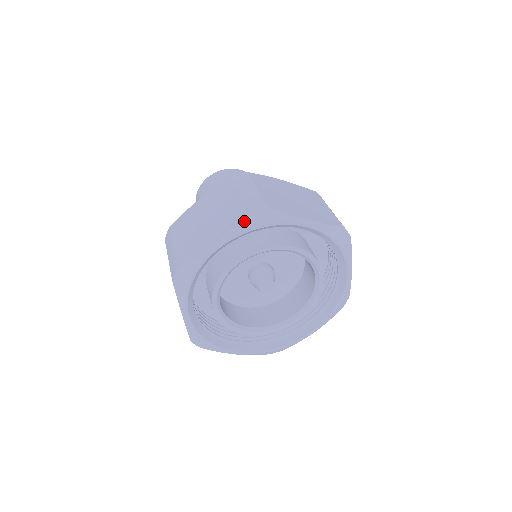
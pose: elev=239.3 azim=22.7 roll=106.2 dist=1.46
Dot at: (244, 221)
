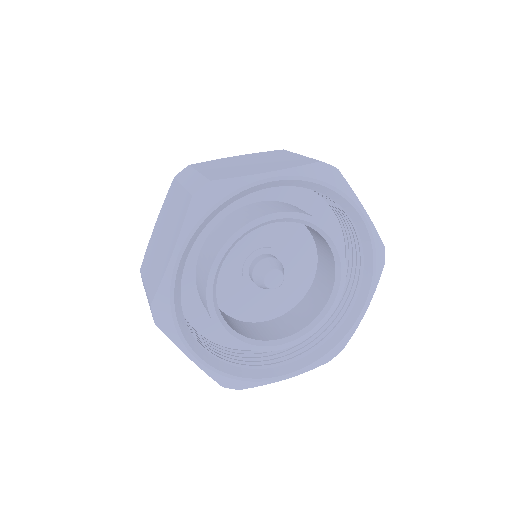
Dot at: (192, 210)
